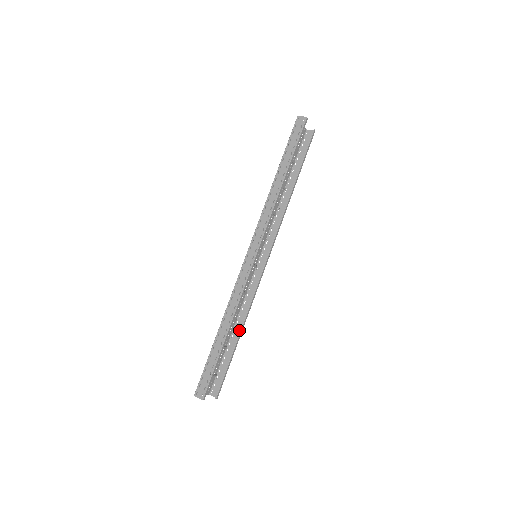
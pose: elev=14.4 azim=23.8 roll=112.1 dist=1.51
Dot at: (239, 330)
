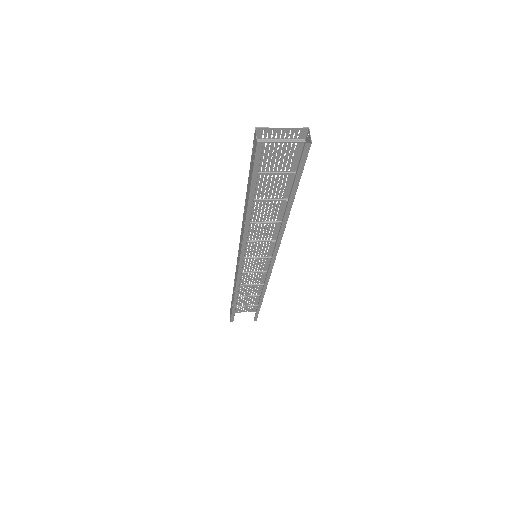
Dot at: occluded
